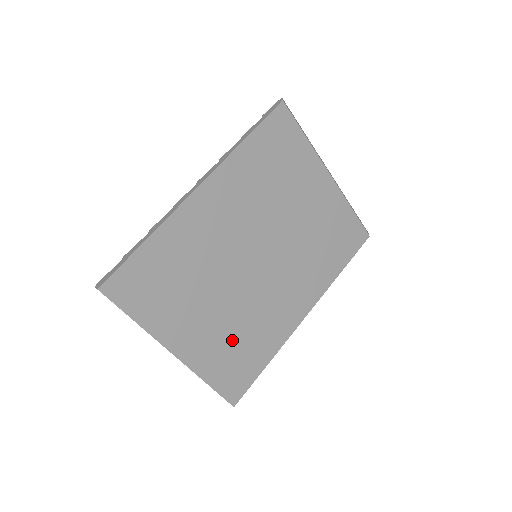
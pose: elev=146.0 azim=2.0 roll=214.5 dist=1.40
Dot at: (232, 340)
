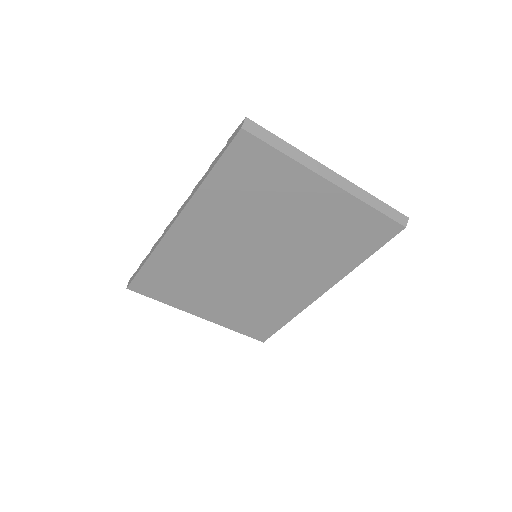
Dot at: (248, 309)
